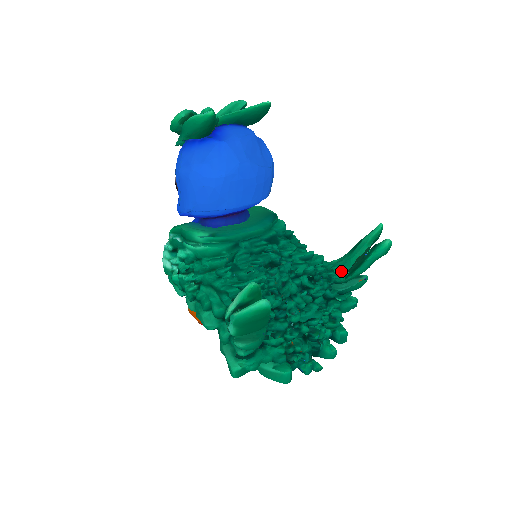
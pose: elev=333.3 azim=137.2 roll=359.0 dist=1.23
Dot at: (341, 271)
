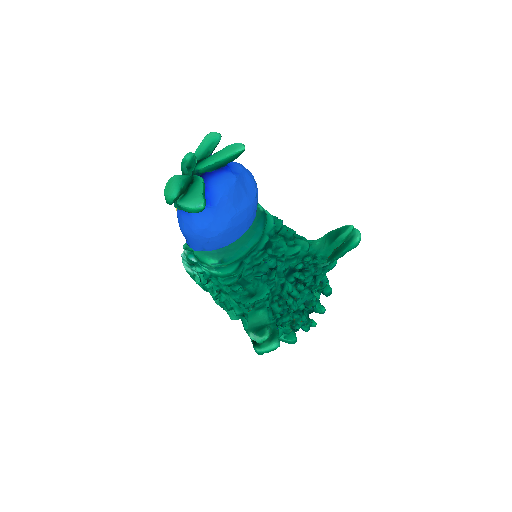
Dot at: (323, 257)
